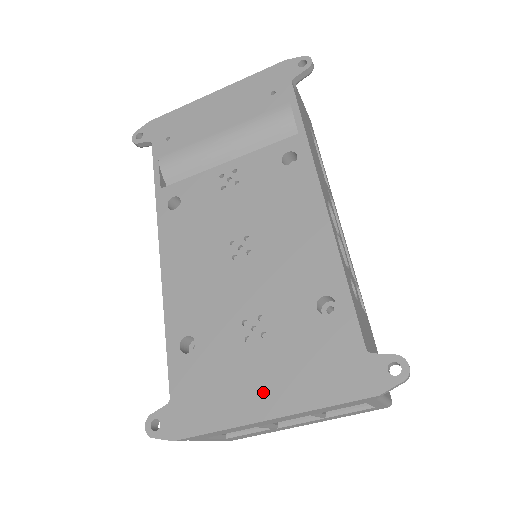
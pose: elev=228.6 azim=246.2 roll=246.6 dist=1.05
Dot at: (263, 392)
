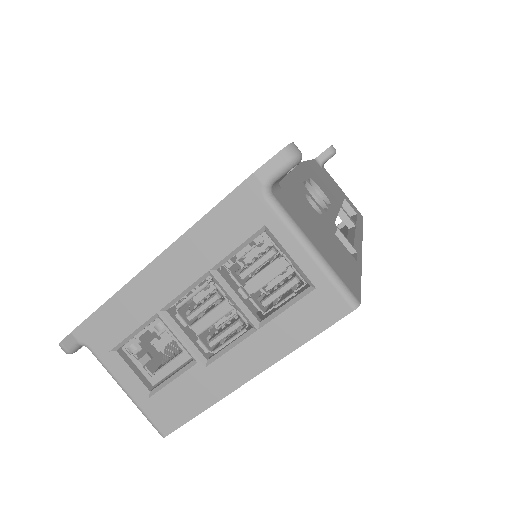
Dot at: occluded
